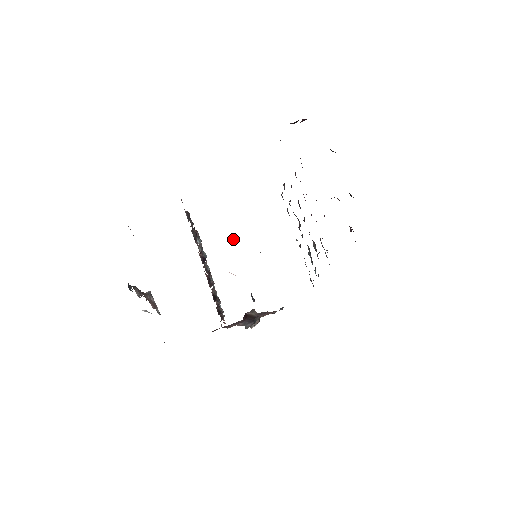
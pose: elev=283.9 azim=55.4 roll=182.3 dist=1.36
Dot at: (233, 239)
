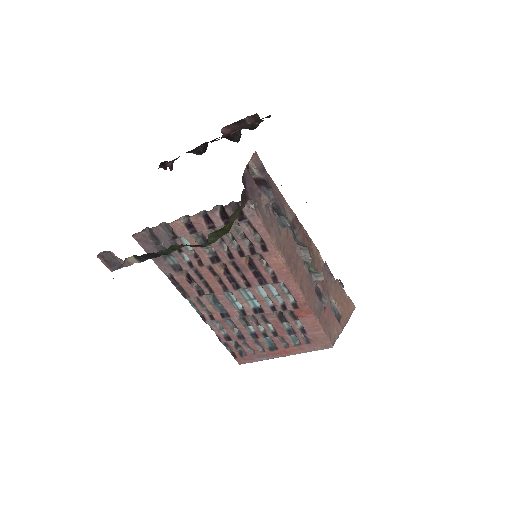
Dot at: occluded
